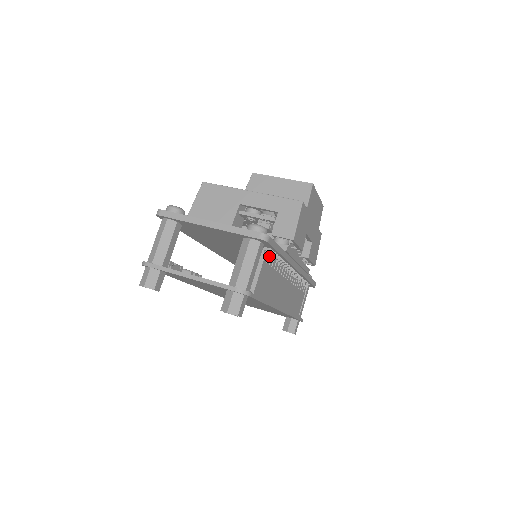
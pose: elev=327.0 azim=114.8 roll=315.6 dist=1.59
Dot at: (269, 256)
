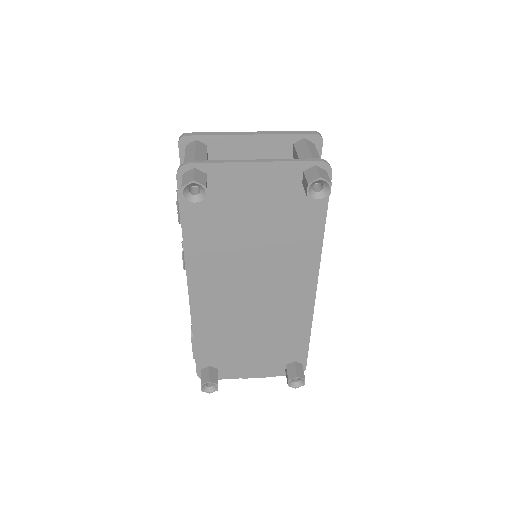
Dot at: occluded
